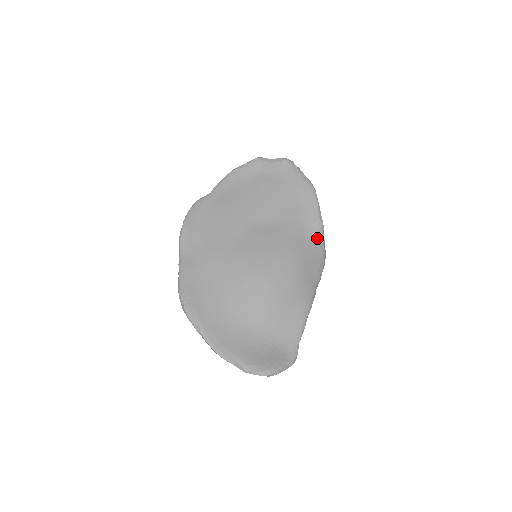
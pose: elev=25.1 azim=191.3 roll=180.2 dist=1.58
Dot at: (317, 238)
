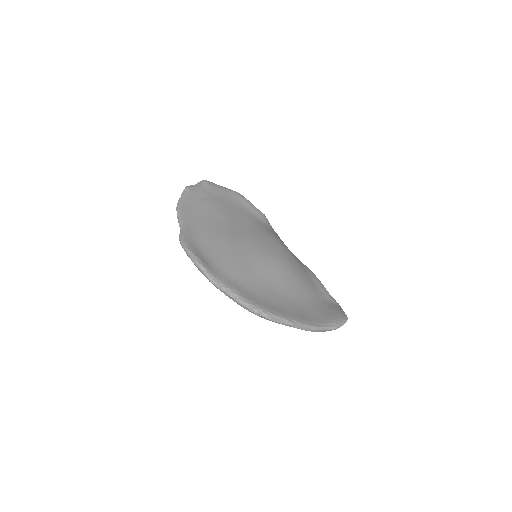
Dot at: (270, 226)
